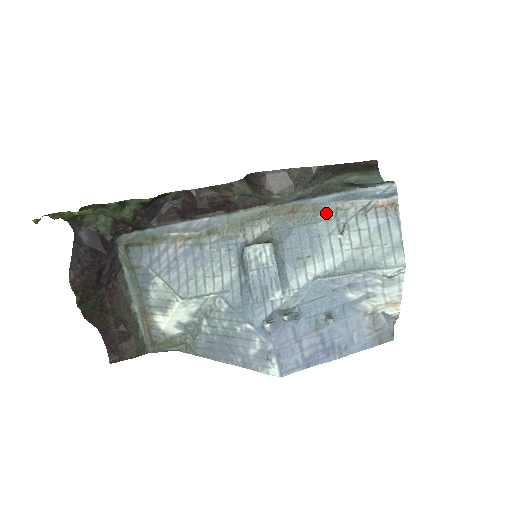
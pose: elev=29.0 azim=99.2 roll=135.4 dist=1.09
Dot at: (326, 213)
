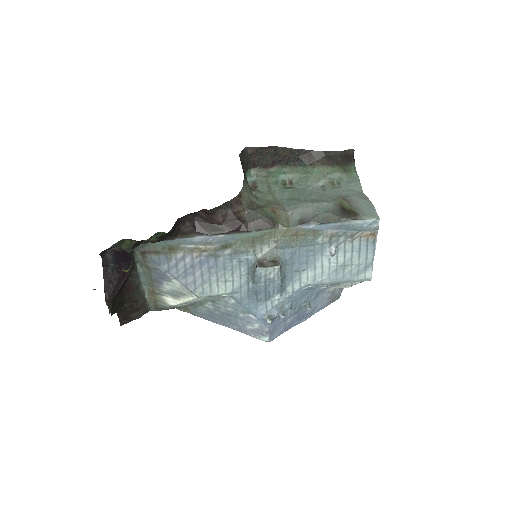
Dot at: (323, 238)
